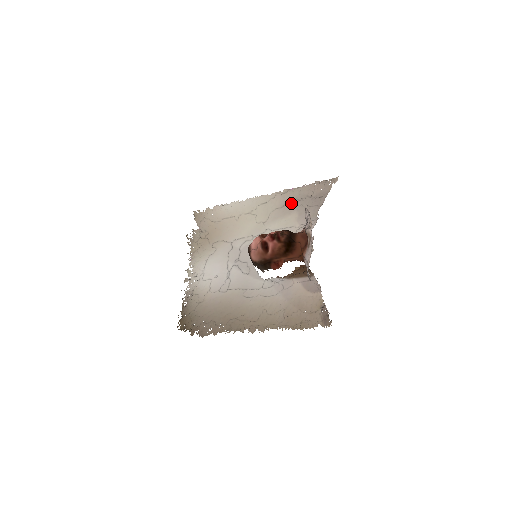
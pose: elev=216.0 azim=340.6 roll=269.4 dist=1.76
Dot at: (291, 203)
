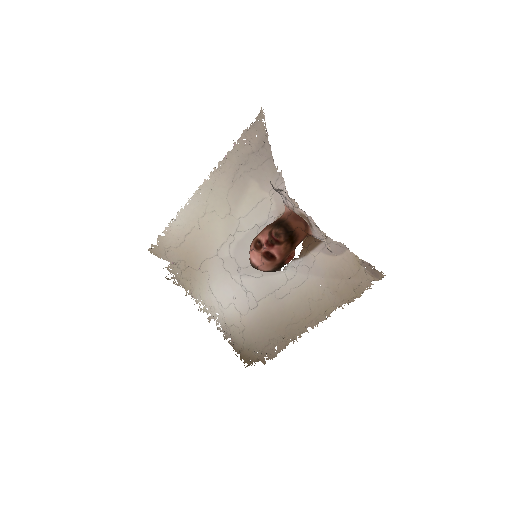
Dot at: (238, 174)
